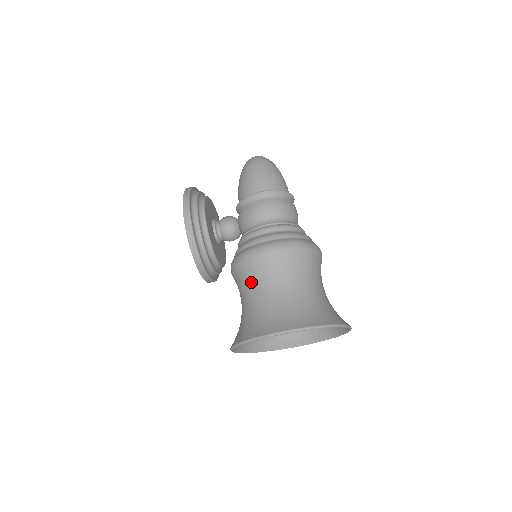
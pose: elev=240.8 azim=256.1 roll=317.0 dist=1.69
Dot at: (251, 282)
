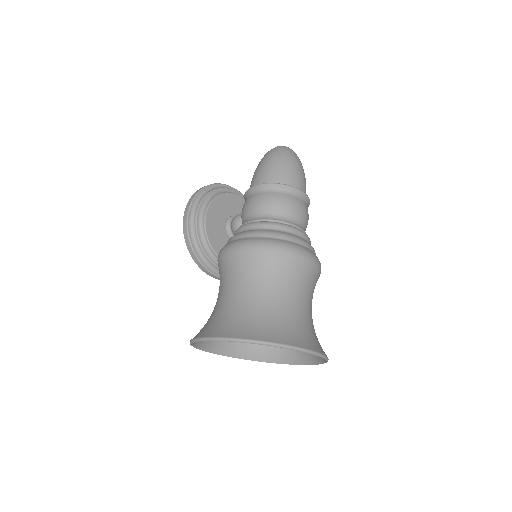
Dot at: (220, 282)
